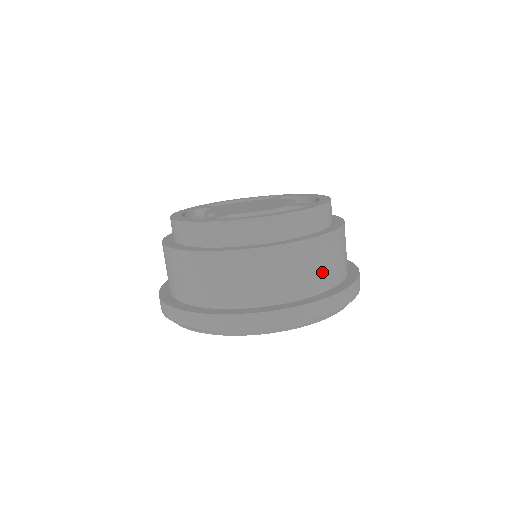
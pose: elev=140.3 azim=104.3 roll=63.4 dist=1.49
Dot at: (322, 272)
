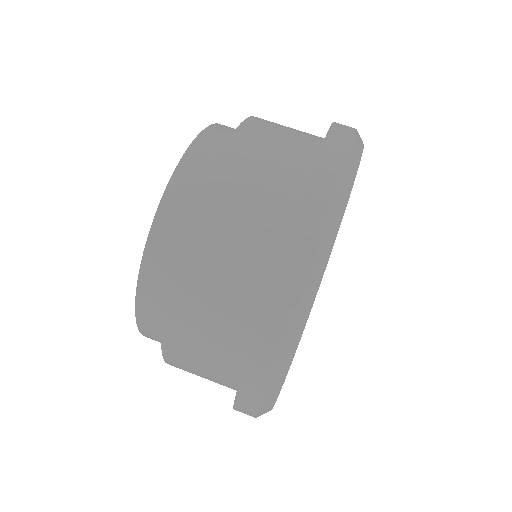
Dot at: (297, 133)
